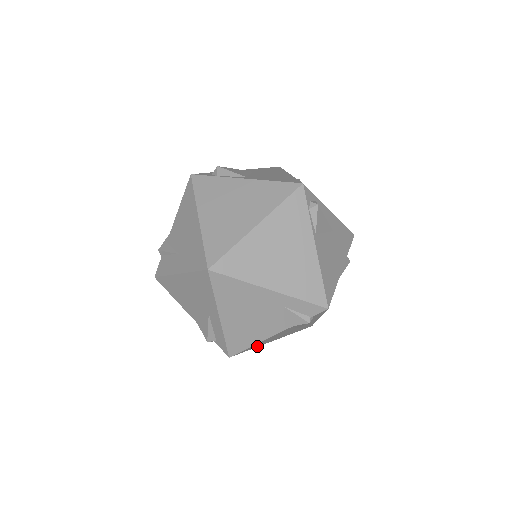
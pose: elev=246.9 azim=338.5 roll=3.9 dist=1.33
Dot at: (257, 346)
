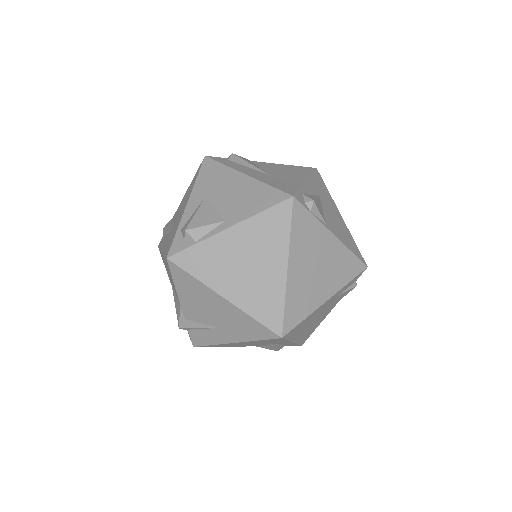
Dot at: occluded
